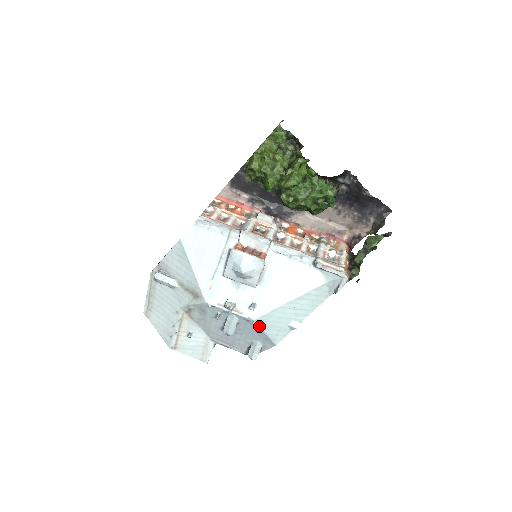
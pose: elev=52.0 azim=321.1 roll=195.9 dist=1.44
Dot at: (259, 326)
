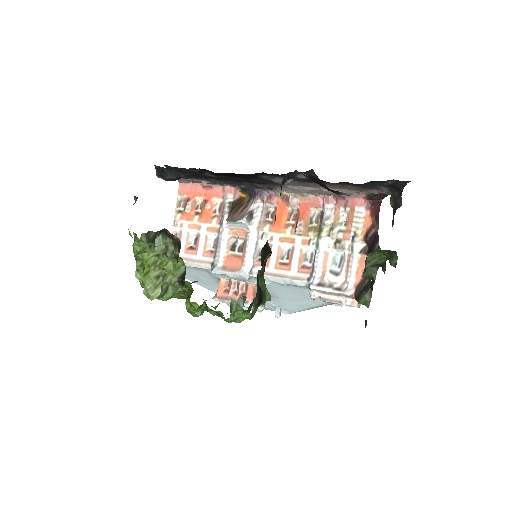
Dot at: (300, 311)
